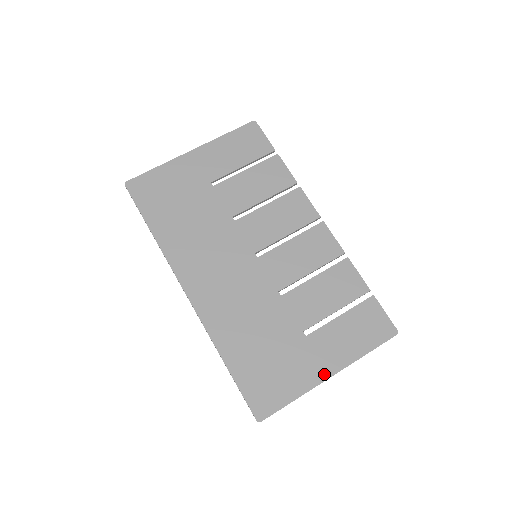
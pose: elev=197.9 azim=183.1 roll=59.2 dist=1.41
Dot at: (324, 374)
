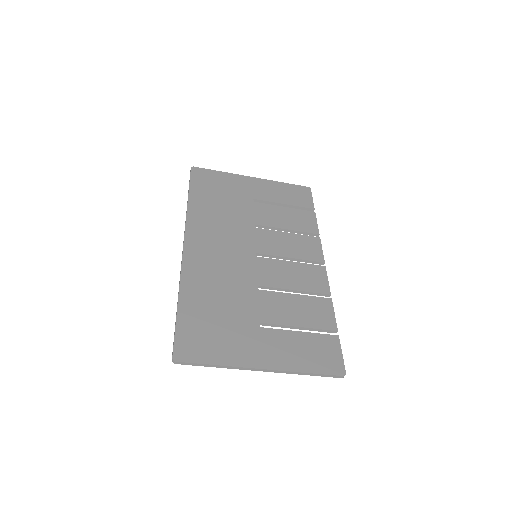
Dot at: (257, 363)
